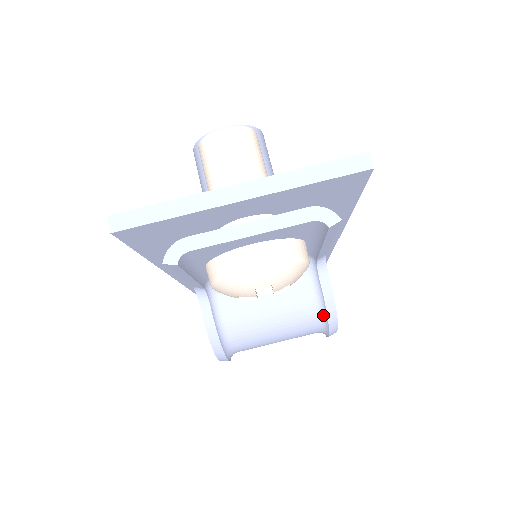
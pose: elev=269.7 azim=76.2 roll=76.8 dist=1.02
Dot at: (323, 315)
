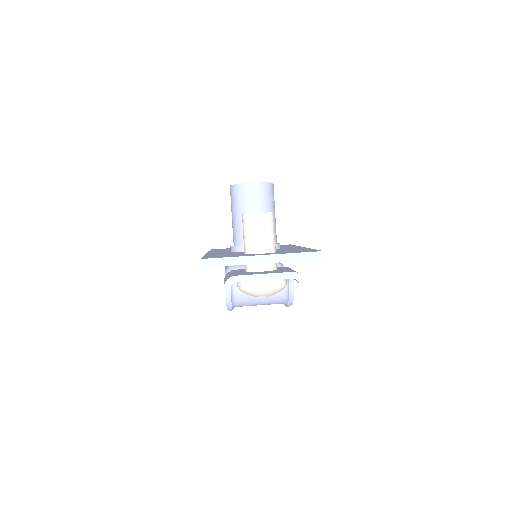
Dot at: (286, 299)
